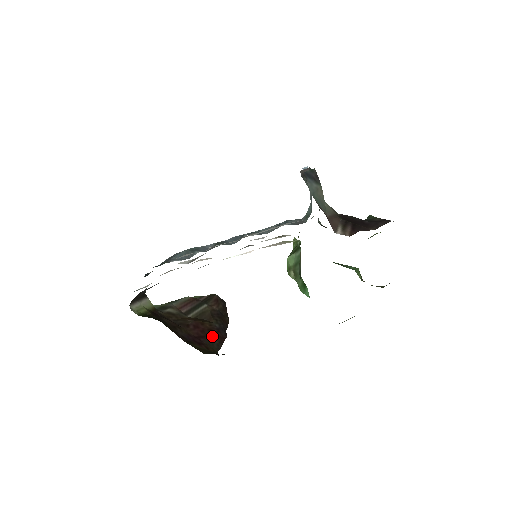
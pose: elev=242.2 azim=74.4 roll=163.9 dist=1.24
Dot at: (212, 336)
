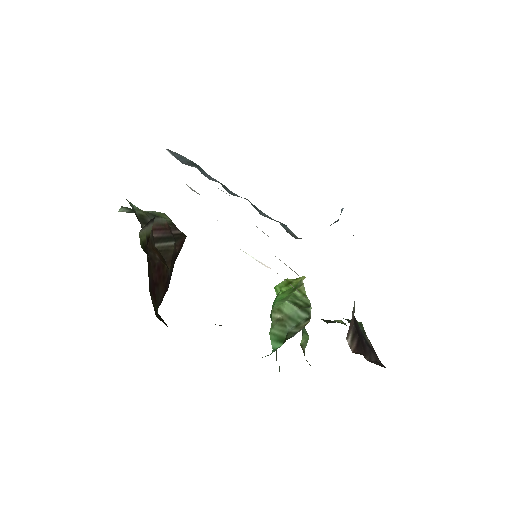
Dot at: (162, 286)
